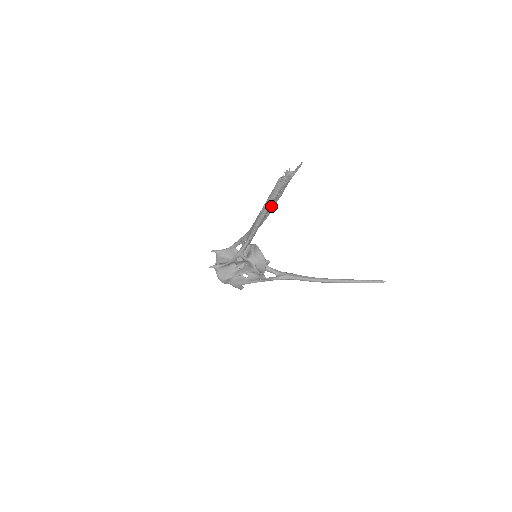
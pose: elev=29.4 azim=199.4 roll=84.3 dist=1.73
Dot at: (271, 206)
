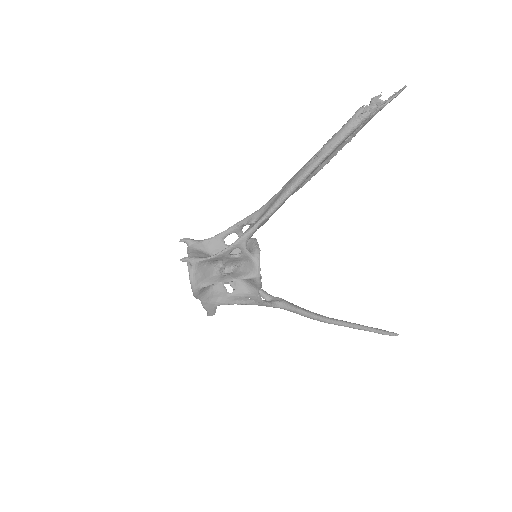
Dot at: (326, 158)
